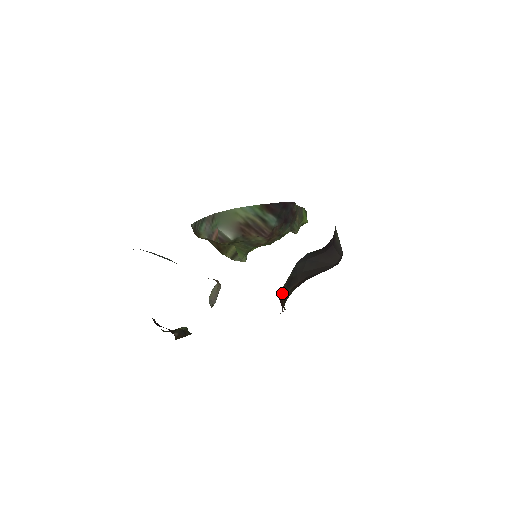
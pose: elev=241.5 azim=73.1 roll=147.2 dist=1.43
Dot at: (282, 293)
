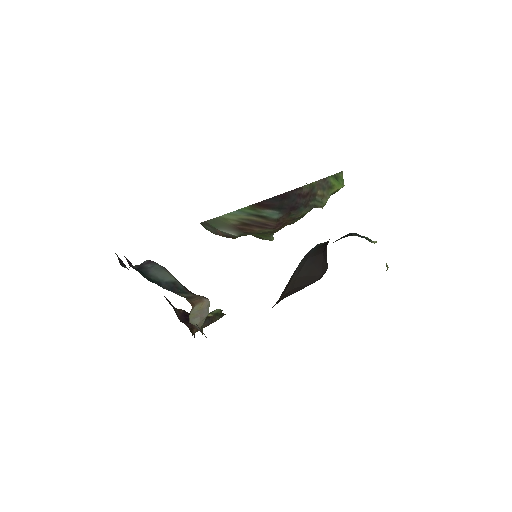
Dot at: occluded
